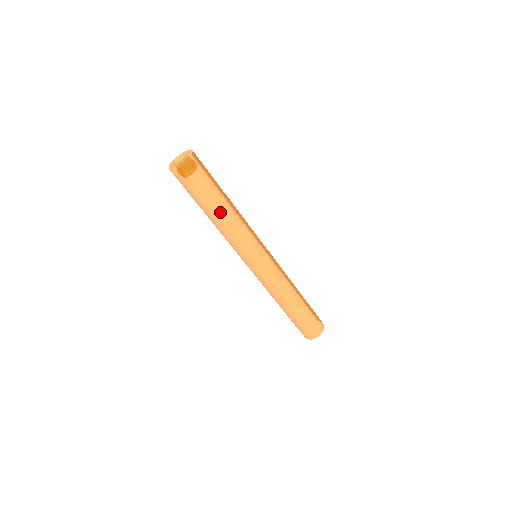
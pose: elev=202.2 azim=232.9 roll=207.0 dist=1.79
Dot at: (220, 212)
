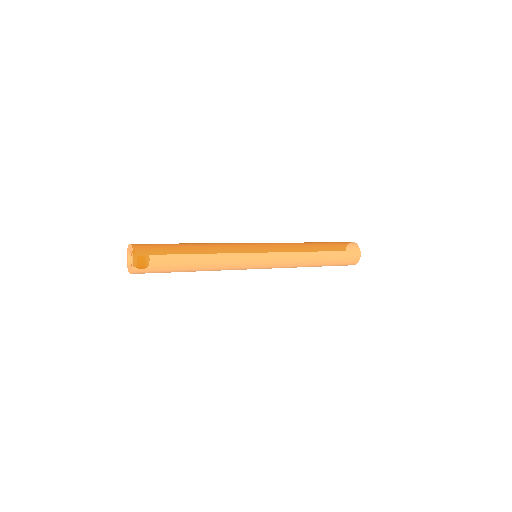
Dot at: (196, 267)
